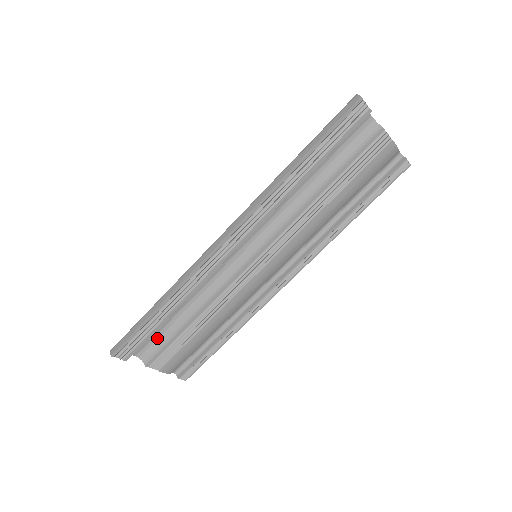
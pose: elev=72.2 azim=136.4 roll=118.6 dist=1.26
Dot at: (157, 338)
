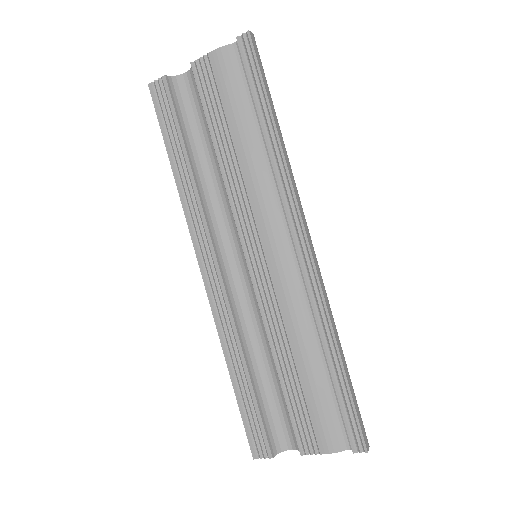
Dot at: (286, 414)
